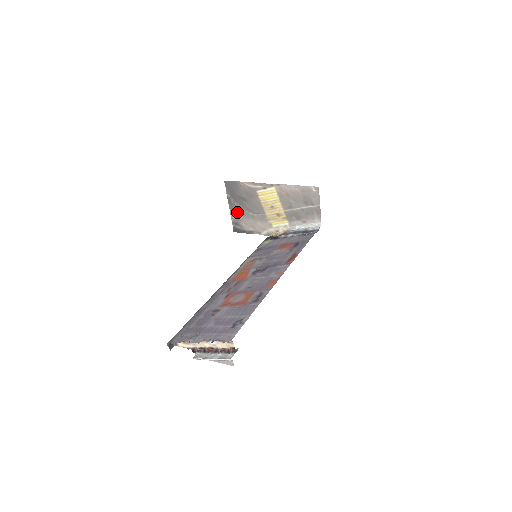
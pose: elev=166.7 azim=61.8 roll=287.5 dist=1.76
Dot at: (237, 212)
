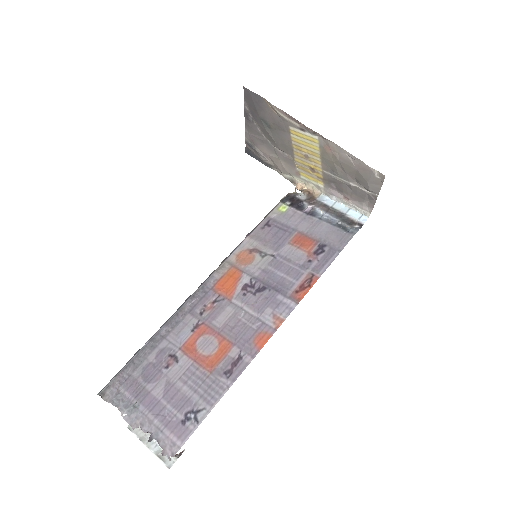
Dot at: (255, 134)
